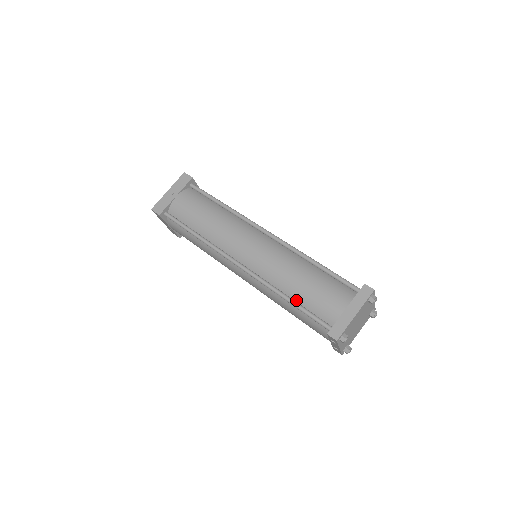
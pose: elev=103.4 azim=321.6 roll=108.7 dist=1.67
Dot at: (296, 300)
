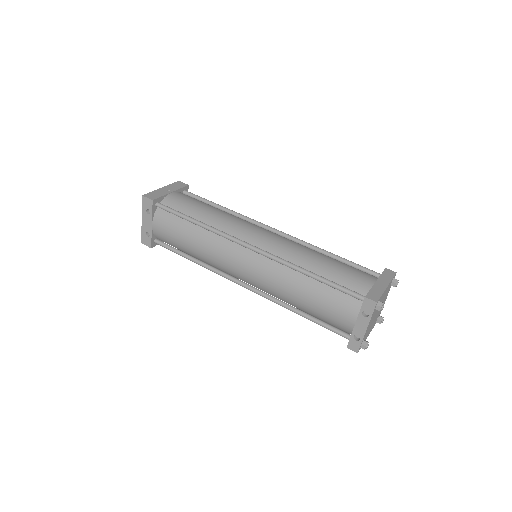
Dot at: (319, 276)
